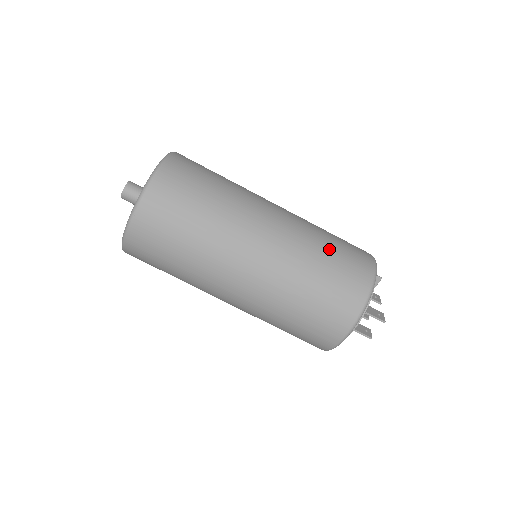
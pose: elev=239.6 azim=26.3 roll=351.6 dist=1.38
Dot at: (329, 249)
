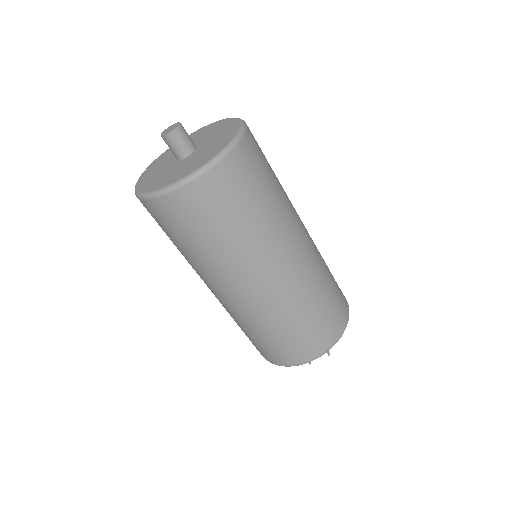
Dot at: (330, 283)
